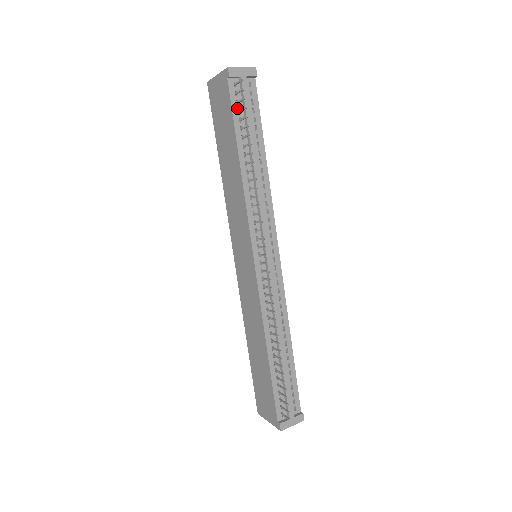
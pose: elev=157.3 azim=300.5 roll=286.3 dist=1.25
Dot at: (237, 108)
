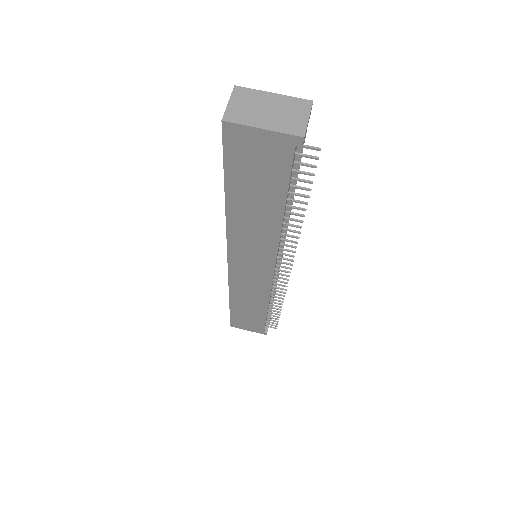
Dot at: (292, 169)
